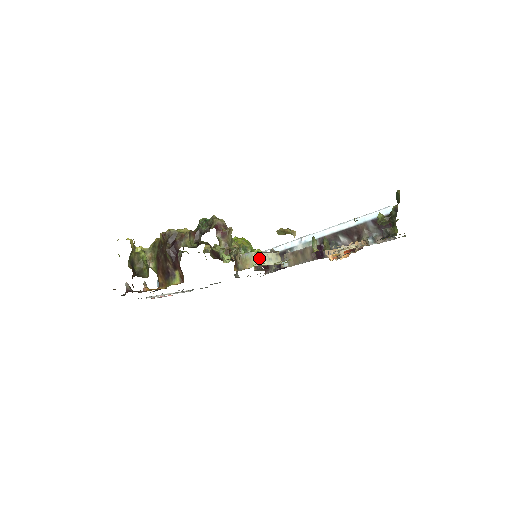
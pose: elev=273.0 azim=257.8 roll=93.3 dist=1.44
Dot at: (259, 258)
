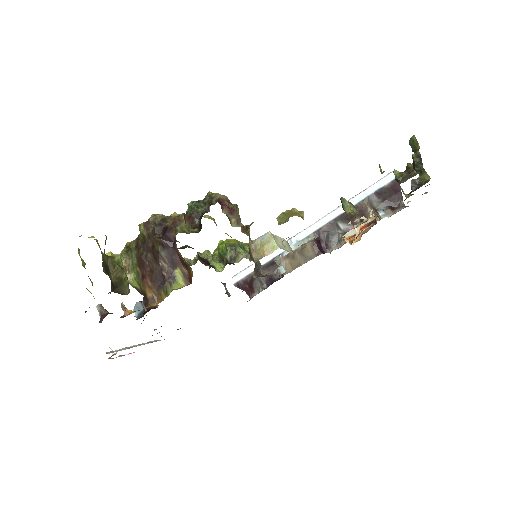
Dot at: (277, 241)
